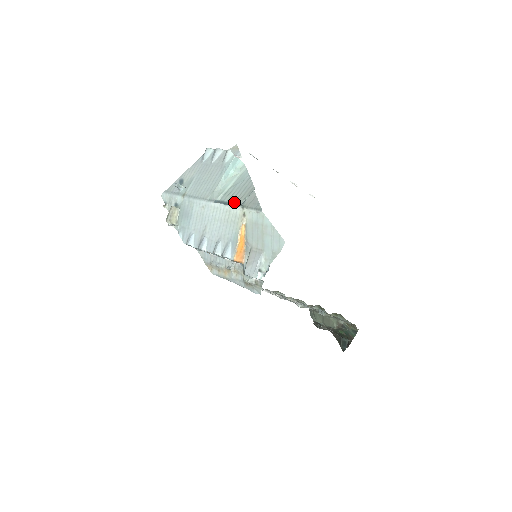
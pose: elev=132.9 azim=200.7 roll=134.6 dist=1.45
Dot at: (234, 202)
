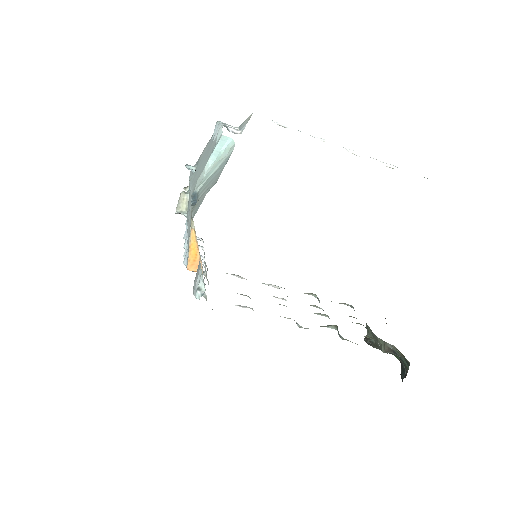
Dot at: (199, 197)
